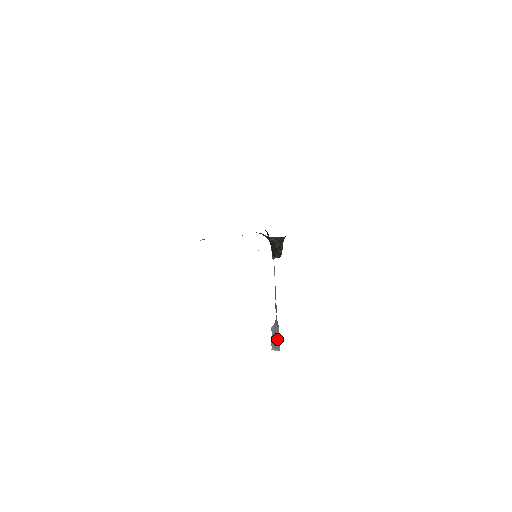
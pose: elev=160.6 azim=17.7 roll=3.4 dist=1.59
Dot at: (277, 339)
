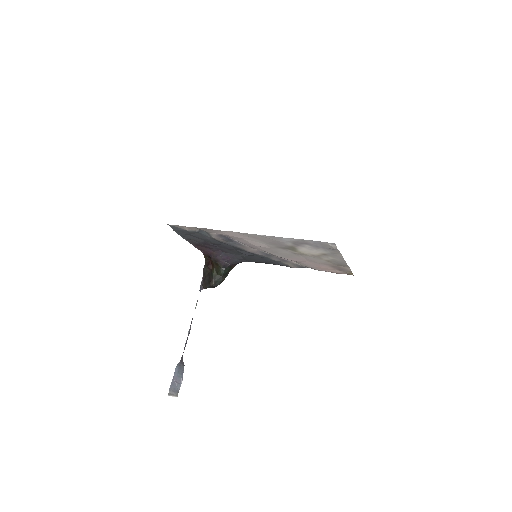
Dot at: (179, 381)
